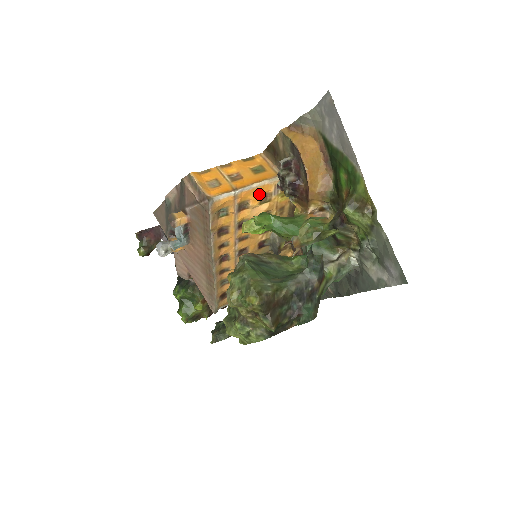
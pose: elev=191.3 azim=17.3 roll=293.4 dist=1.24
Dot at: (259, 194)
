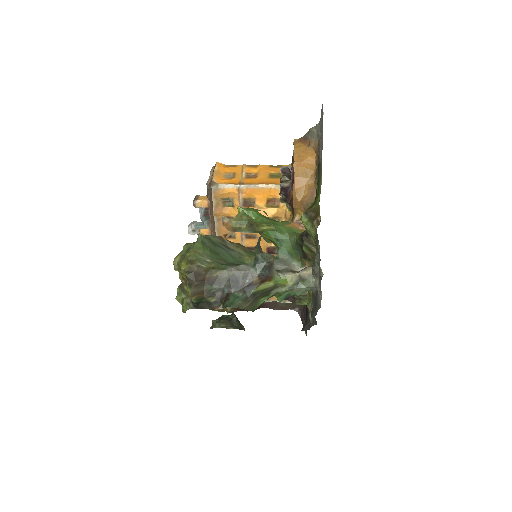
Dot at: (266, 196)
